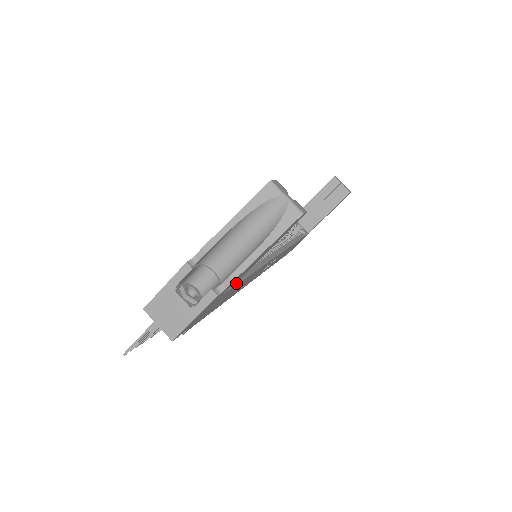
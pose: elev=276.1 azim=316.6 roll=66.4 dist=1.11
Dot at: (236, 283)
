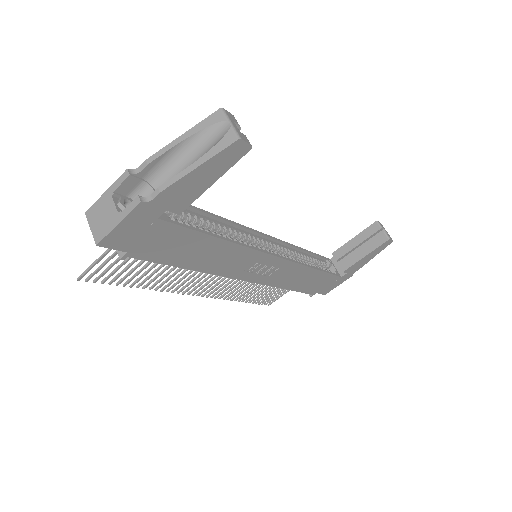
Dot at: (188, 227)
